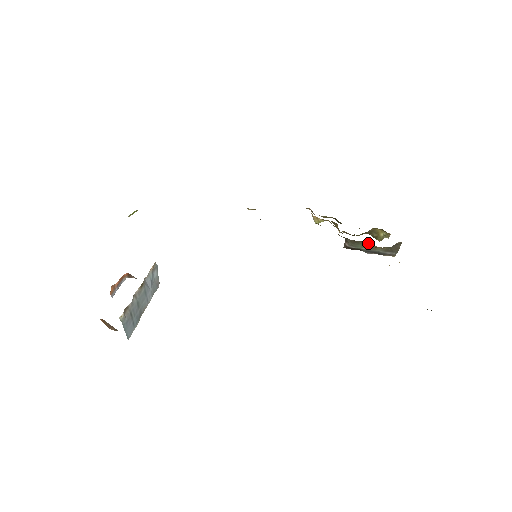
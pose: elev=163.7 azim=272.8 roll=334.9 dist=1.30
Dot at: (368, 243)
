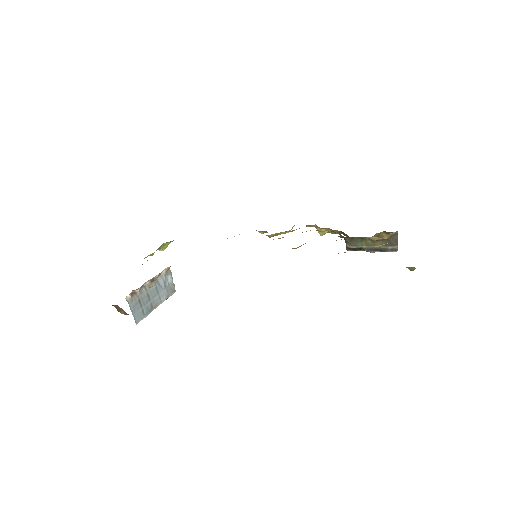
Dot at: (365, 238)
